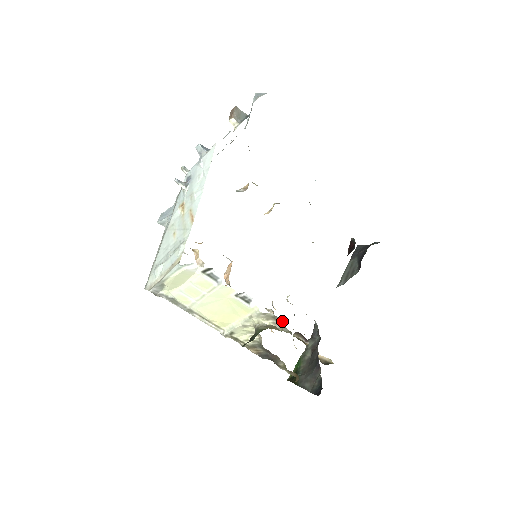
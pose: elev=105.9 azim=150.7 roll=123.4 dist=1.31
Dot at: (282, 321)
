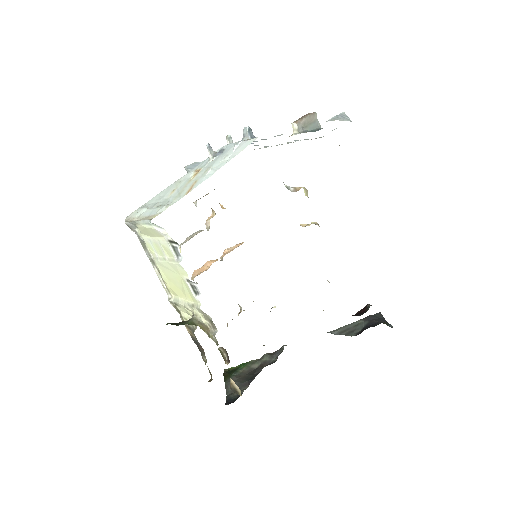
Dot at: (217, 330)
